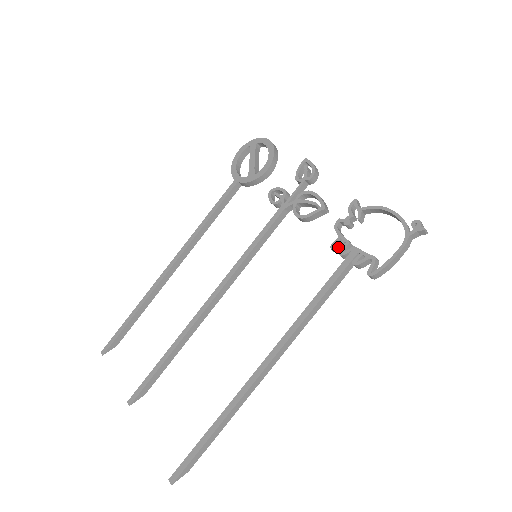
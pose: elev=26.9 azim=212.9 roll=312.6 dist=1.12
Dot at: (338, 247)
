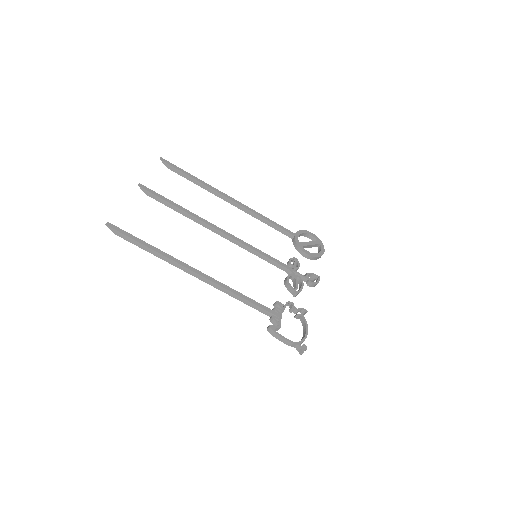
Dot at: (279, 305)
